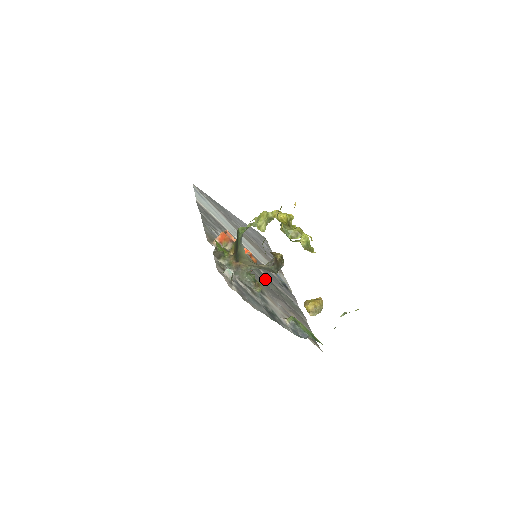
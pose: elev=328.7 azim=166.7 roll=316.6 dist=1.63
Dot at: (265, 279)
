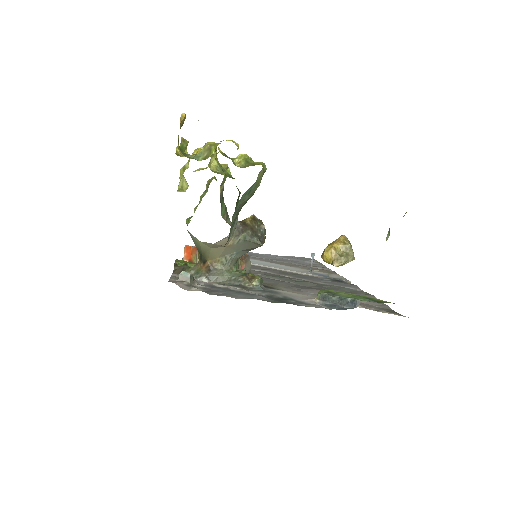
Dot at: (290, 280)
